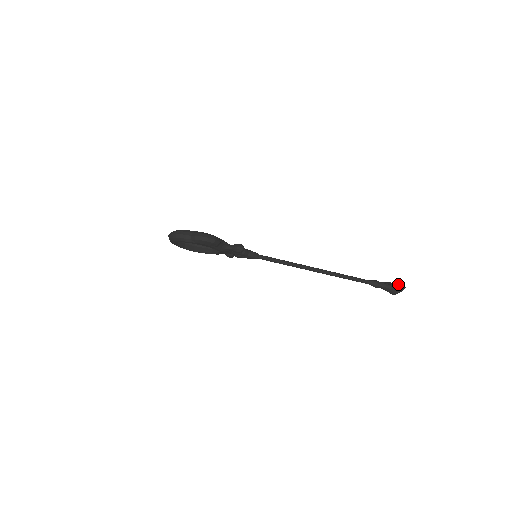
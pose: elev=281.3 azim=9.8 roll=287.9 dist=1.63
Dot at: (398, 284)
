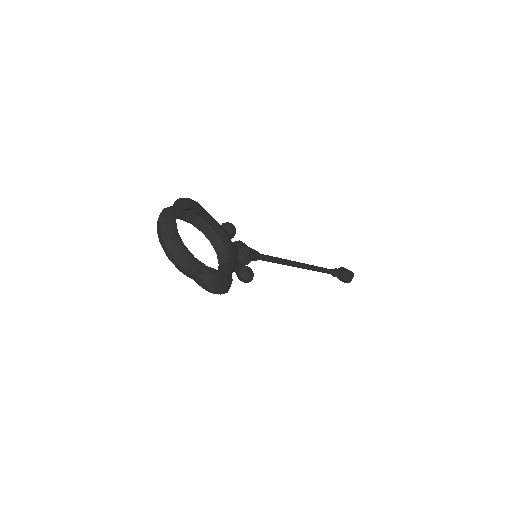
Dot at: (351, 276)
